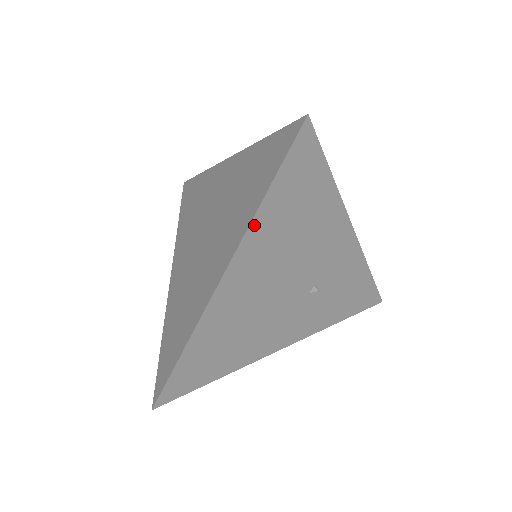
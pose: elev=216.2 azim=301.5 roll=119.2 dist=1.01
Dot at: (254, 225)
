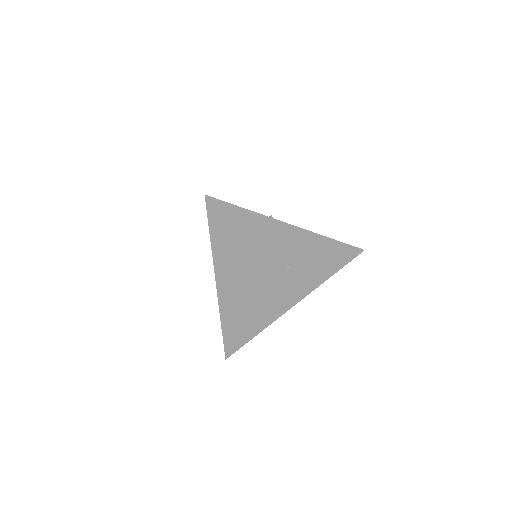
Dot at: (215, 254)
